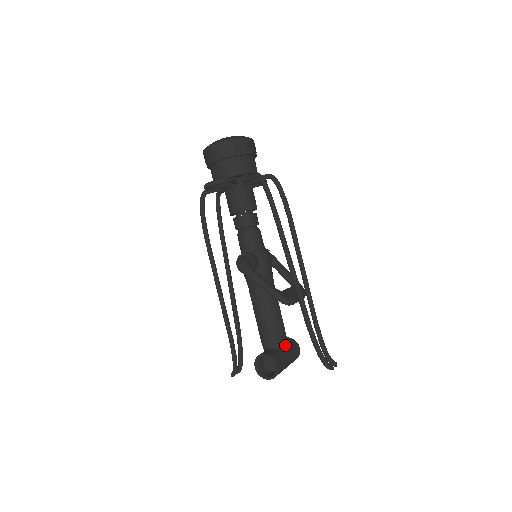
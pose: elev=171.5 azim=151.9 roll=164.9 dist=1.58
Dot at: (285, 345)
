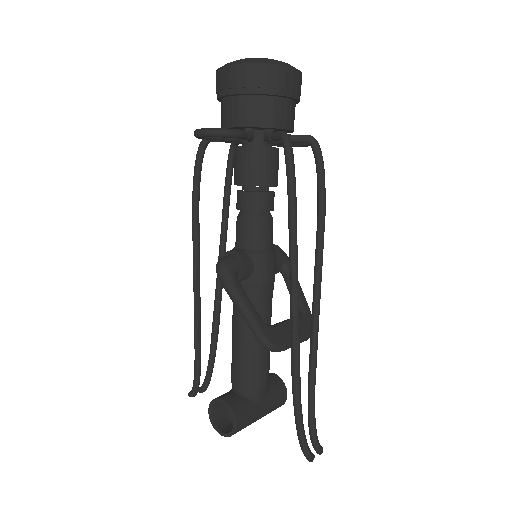
Dot at: (261, 393)
